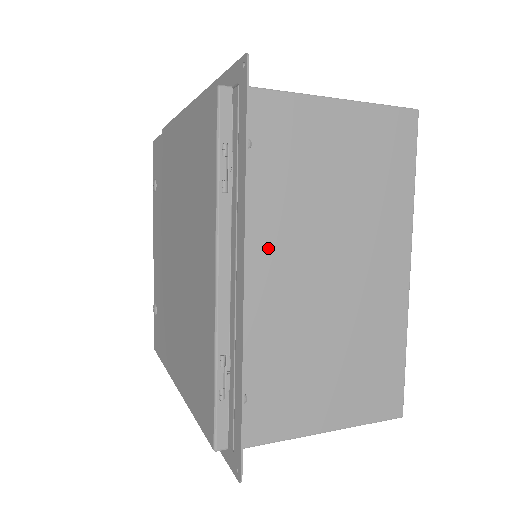
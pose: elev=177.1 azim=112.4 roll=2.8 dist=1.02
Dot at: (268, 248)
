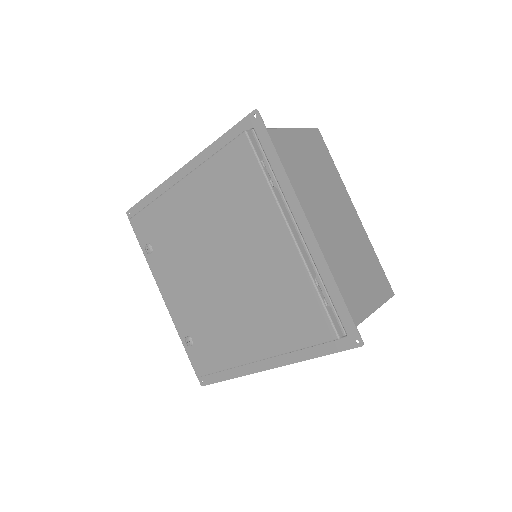
Dot at: occluded
